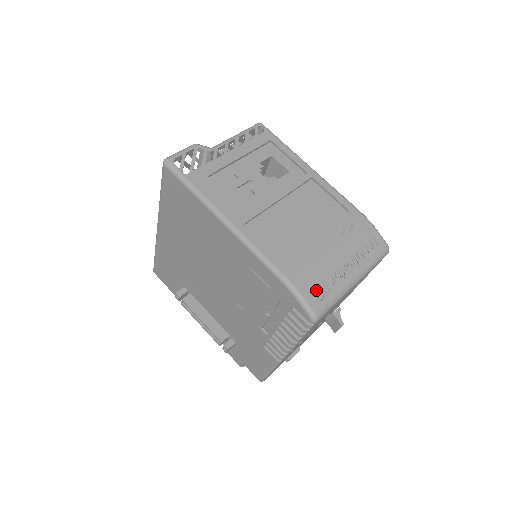
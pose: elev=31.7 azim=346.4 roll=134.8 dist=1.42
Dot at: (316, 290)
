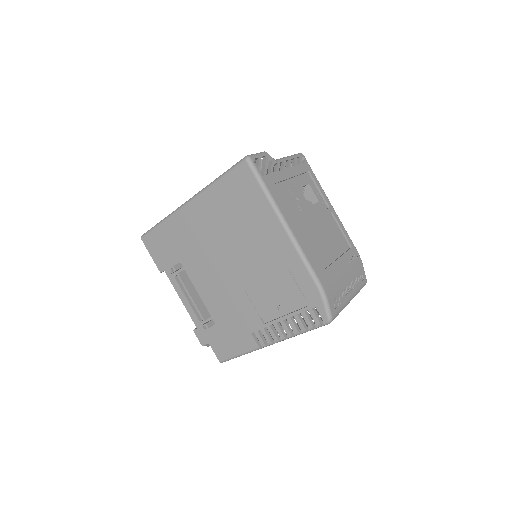
Dot at: (334, 300)
